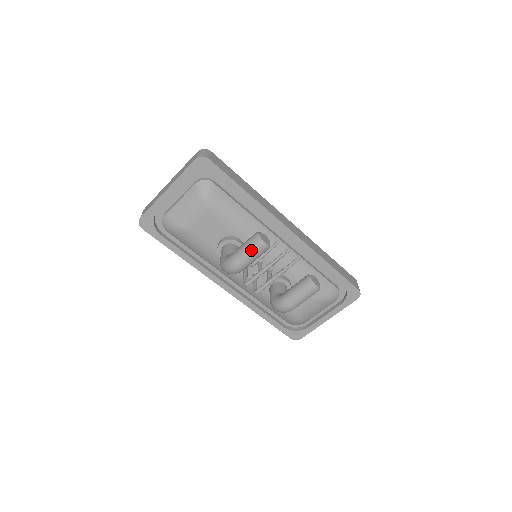
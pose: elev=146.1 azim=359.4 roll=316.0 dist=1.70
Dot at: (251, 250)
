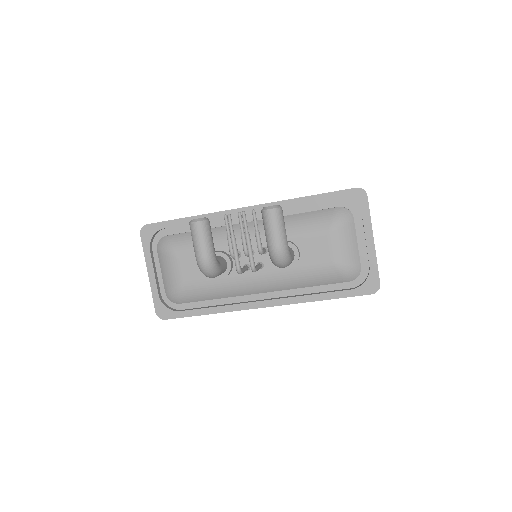
Dot at: (194, 235)
